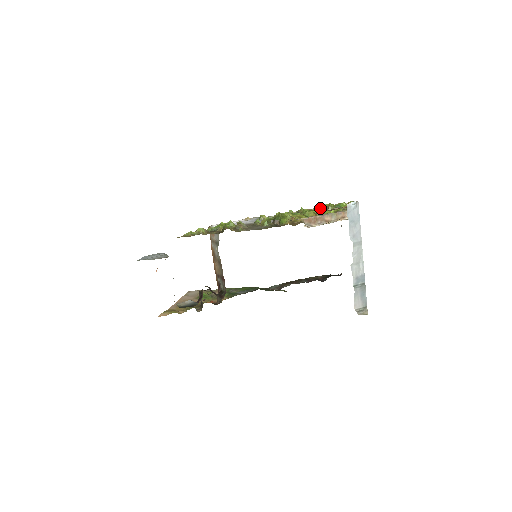
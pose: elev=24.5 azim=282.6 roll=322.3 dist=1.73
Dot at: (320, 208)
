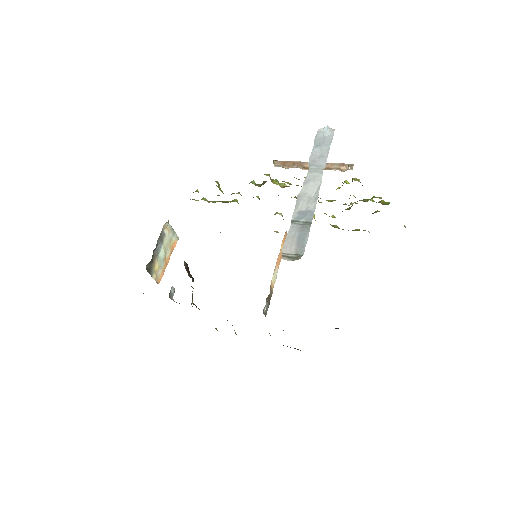
Dot at: occluded
